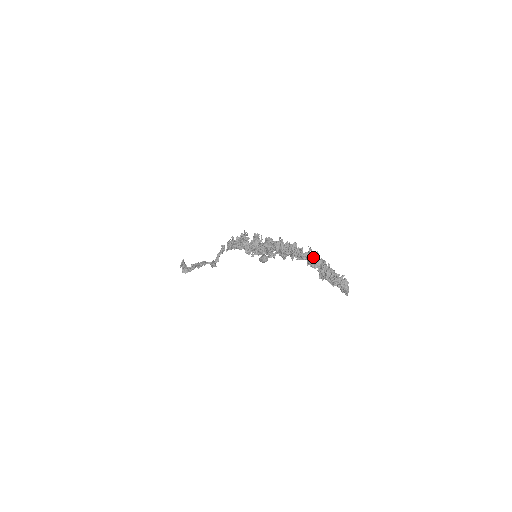
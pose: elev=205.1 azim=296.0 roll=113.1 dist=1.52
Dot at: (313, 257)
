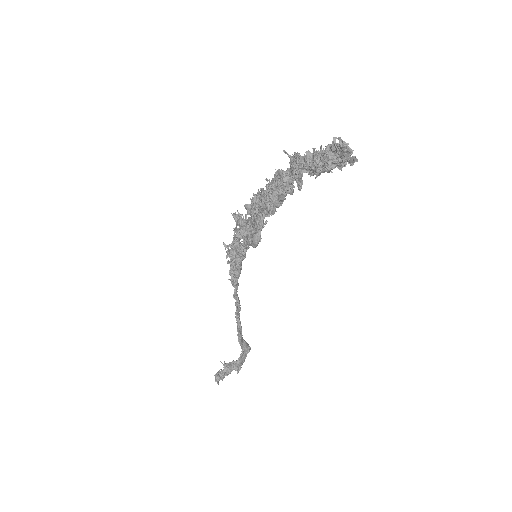
Dot at: (293, 161)
